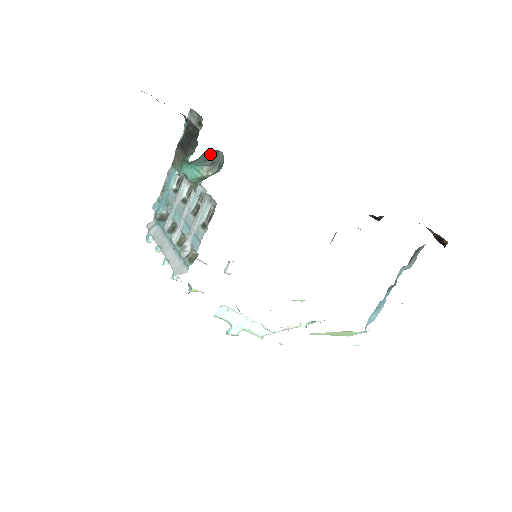
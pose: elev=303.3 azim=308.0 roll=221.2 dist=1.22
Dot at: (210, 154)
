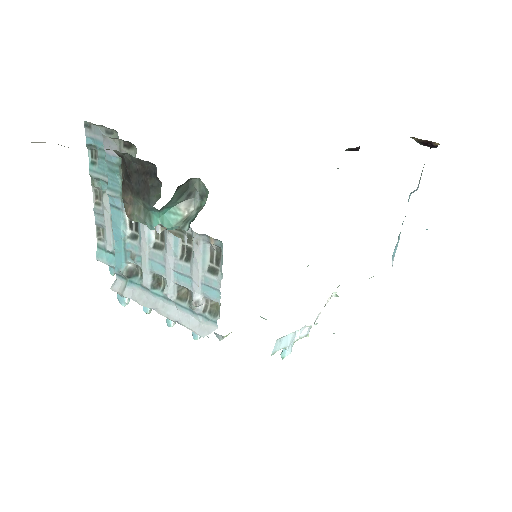
Dot at: (182, 187)
